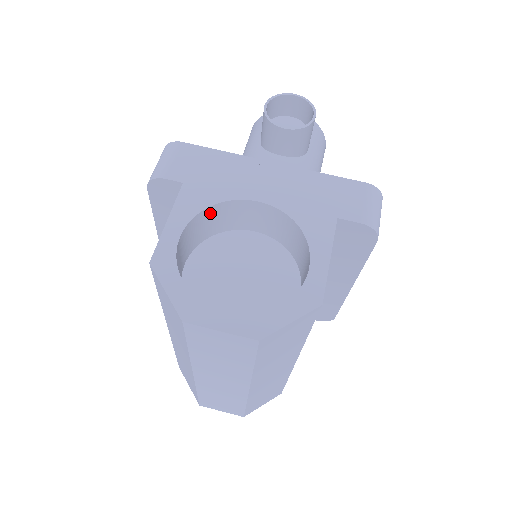
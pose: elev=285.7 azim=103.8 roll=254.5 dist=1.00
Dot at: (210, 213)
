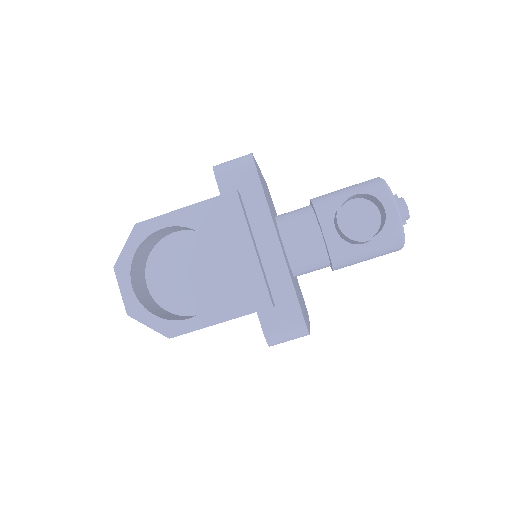
Dot at: (198, 231)
